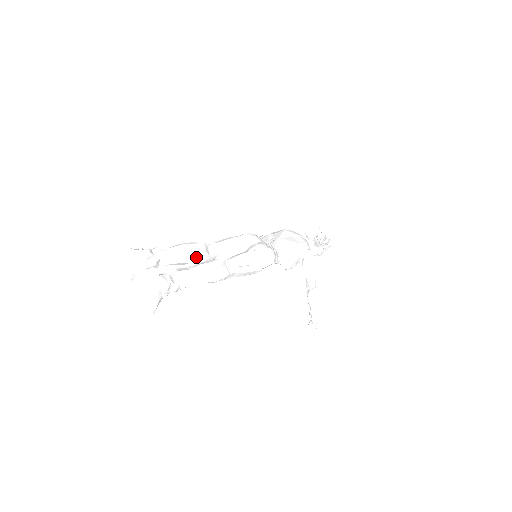
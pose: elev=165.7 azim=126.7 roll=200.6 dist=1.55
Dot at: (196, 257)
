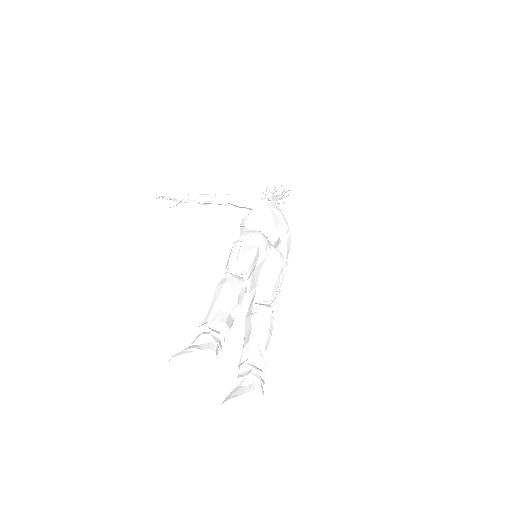
Dot at: occluded
